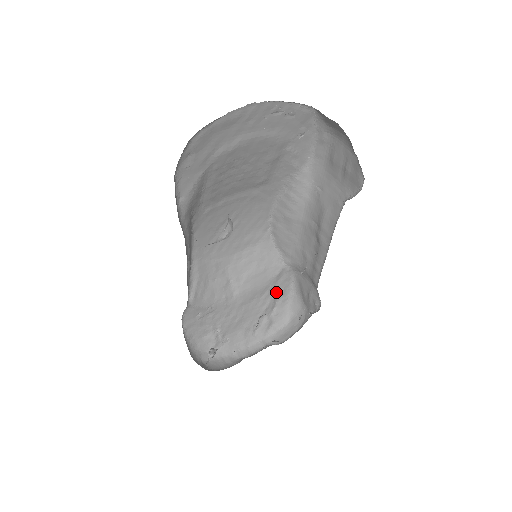
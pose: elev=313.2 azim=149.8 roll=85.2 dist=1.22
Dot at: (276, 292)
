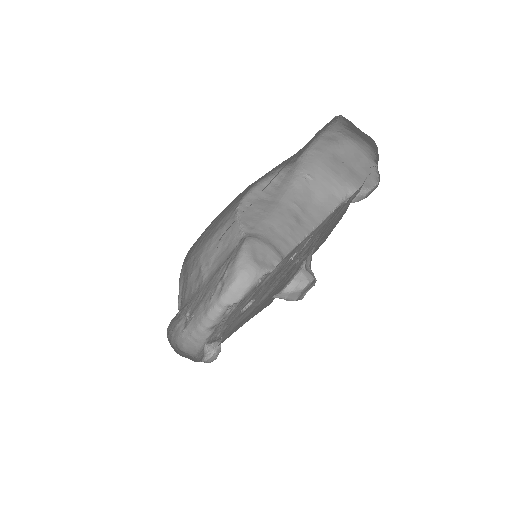
Dot at: (230, 259)
